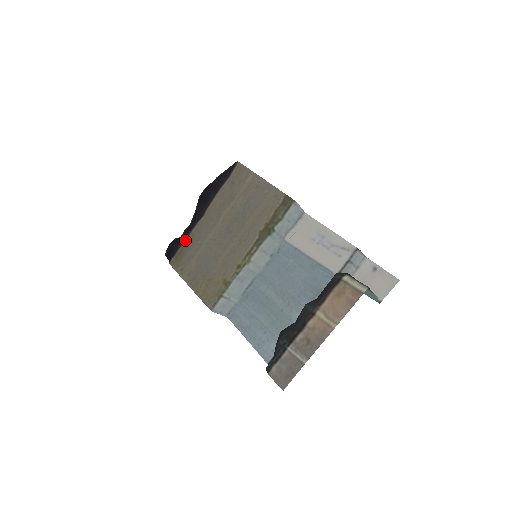
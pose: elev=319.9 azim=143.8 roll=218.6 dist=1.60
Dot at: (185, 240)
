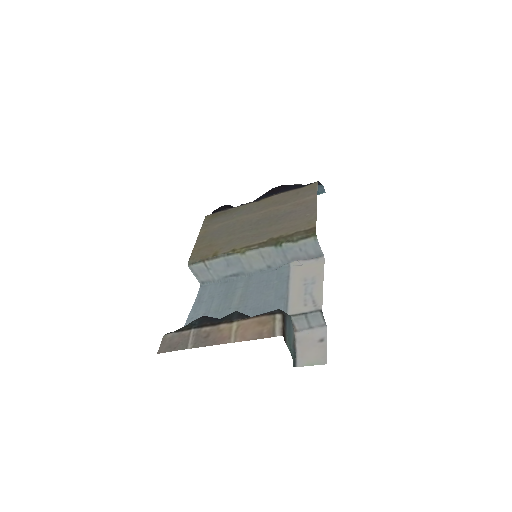
Dot at: (230, 208)
